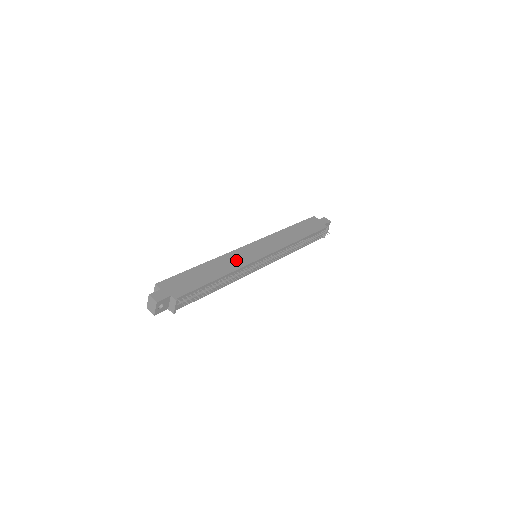
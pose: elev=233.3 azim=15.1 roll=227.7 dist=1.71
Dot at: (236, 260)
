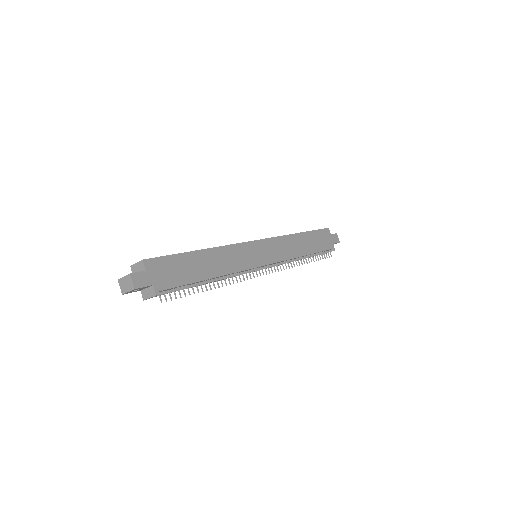
Dot at: (237, 259)
